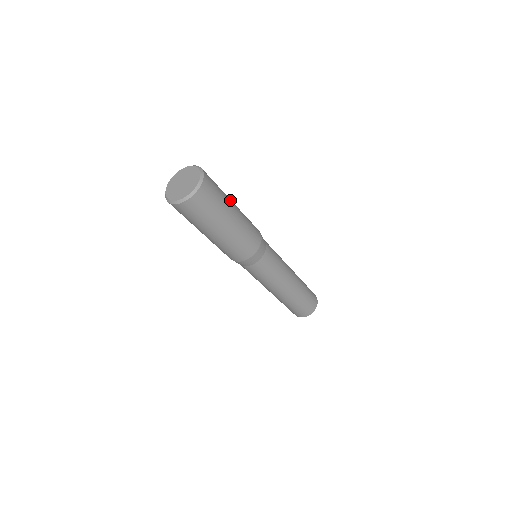
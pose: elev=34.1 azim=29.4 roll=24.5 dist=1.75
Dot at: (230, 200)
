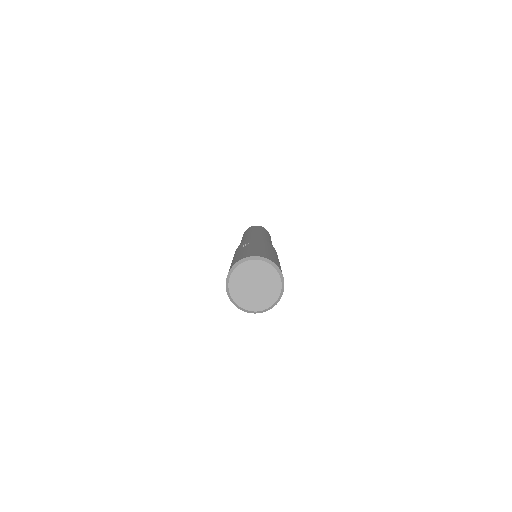
Dot at: (263, 248)
